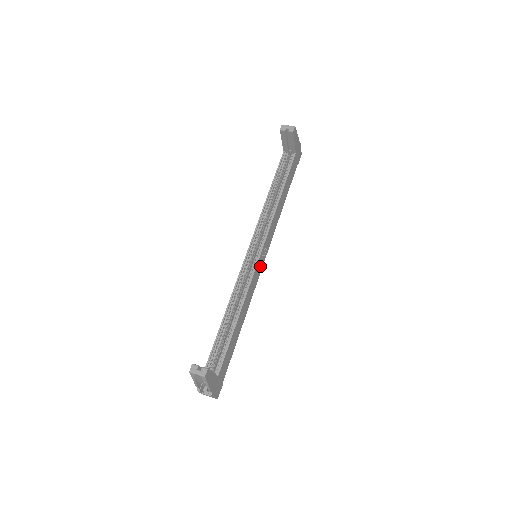
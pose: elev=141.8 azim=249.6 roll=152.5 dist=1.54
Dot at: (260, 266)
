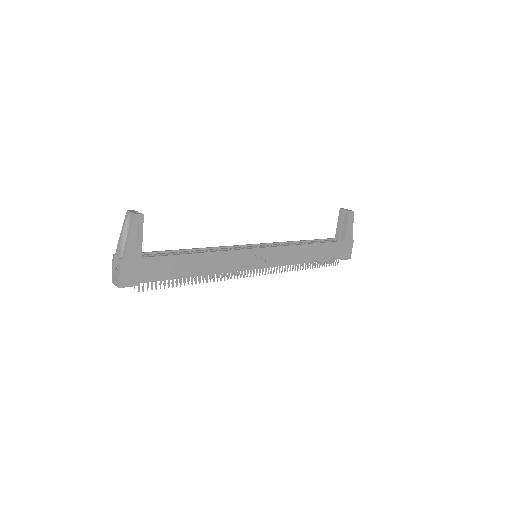
Dot at: (253, 262)
